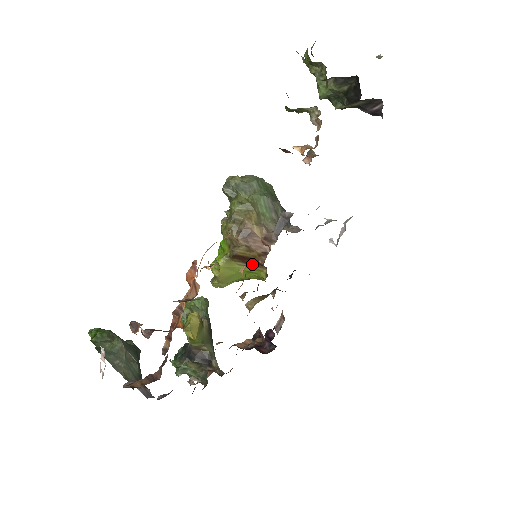
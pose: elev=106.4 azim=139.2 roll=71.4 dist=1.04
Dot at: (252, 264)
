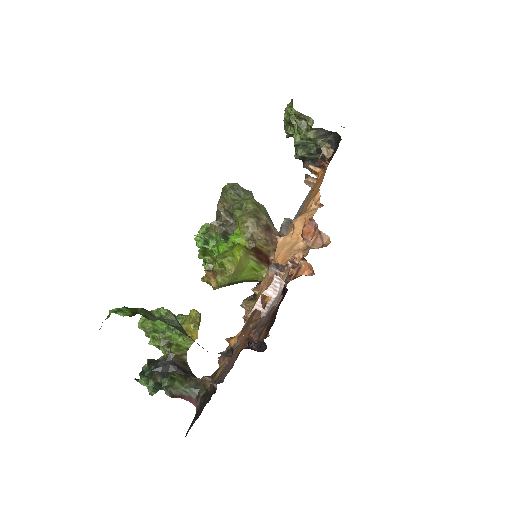
Dot at: (261, 260)
